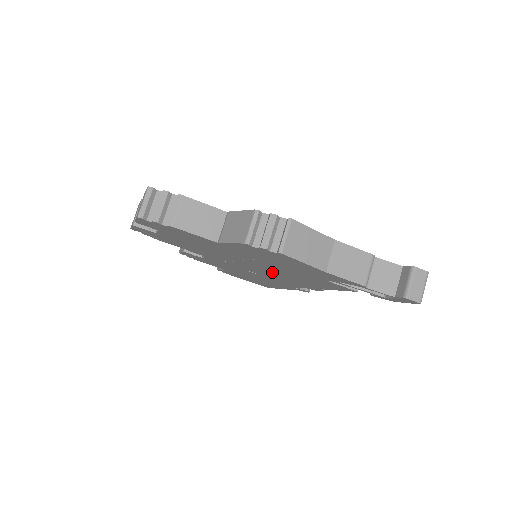
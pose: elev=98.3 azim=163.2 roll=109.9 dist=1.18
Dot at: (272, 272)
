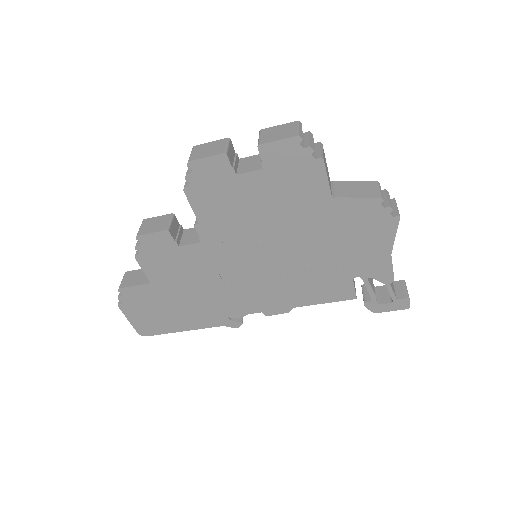
Dot at: (277, 272)
